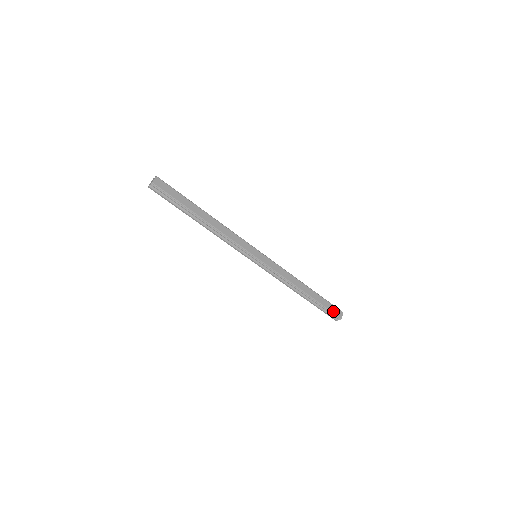
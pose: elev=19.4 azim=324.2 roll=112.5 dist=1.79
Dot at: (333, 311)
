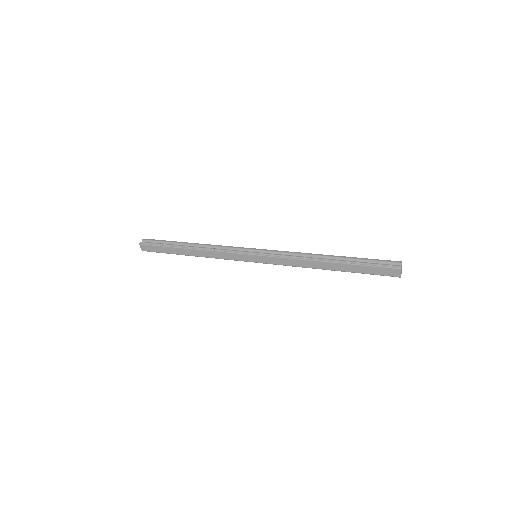
Dot at: (381, 273)
